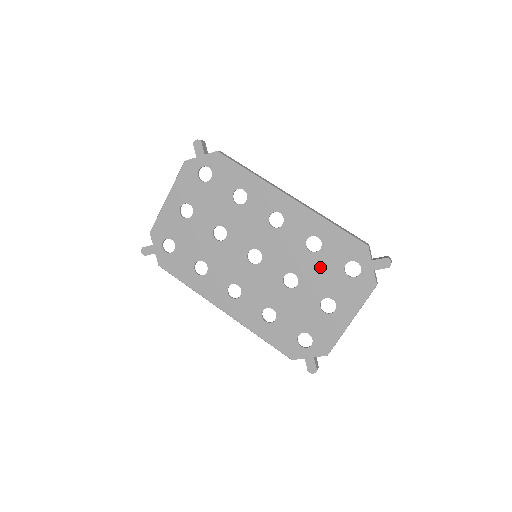
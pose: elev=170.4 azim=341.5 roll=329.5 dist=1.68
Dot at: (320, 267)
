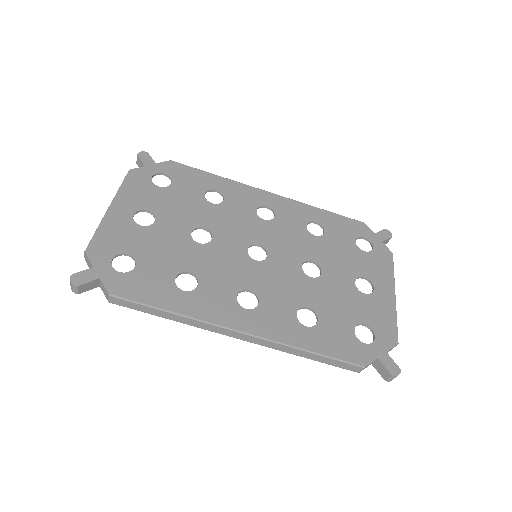
Dot at: (334, 249)
